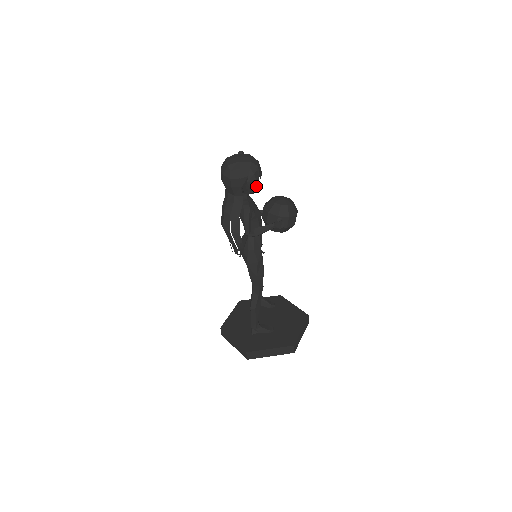
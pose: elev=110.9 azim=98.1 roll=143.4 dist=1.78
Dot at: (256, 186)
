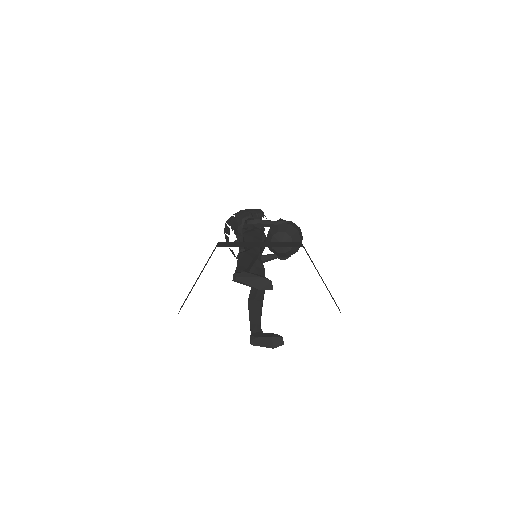
Dot at: (261, 213)
